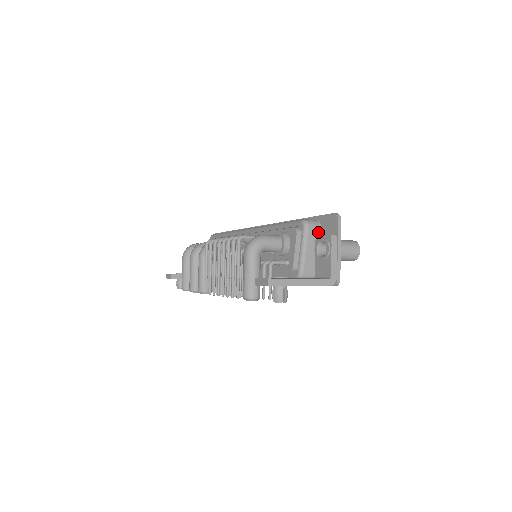
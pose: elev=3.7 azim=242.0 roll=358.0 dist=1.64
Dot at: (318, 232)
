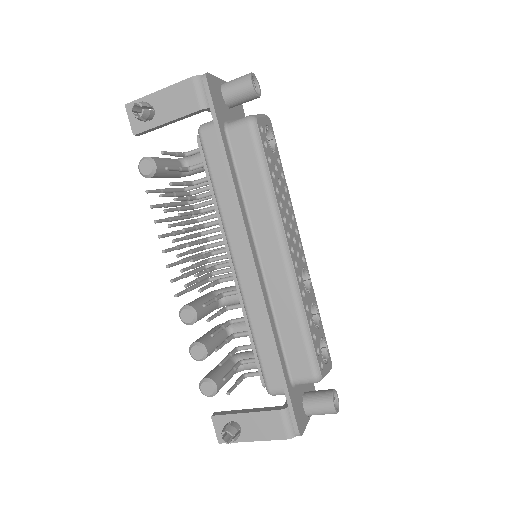
Dot at: occluded
